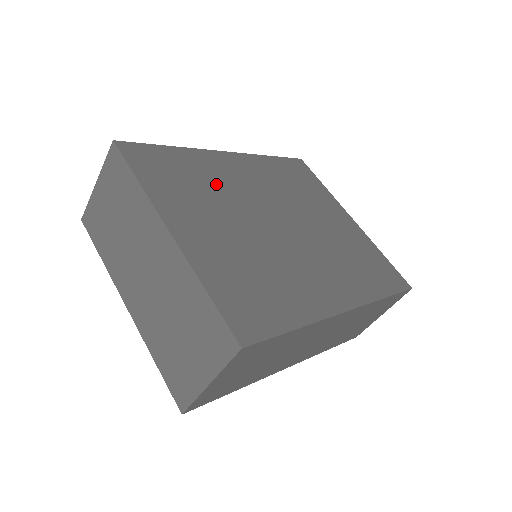
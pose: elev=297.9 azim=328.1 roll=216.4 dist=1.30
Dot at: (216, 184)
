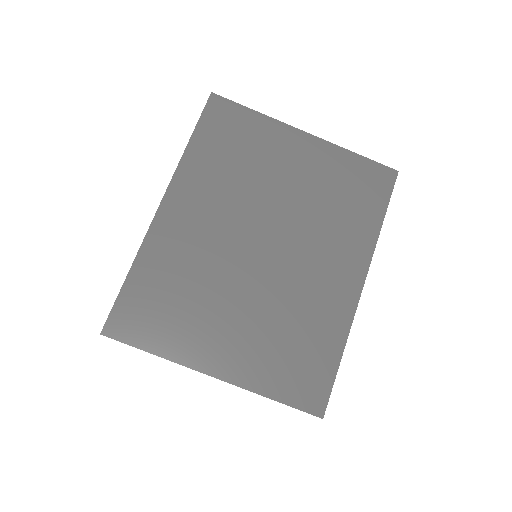
Dot at: (192, 270)
